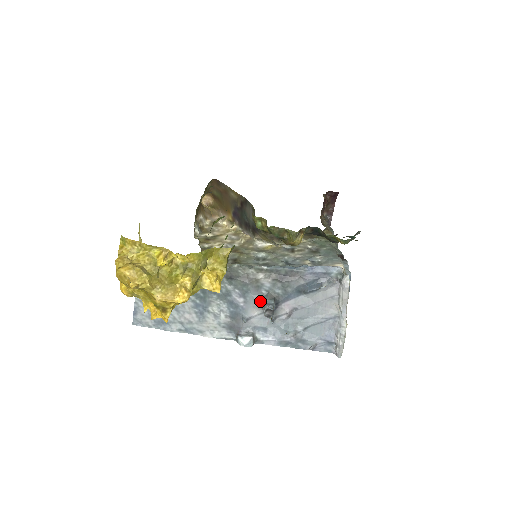
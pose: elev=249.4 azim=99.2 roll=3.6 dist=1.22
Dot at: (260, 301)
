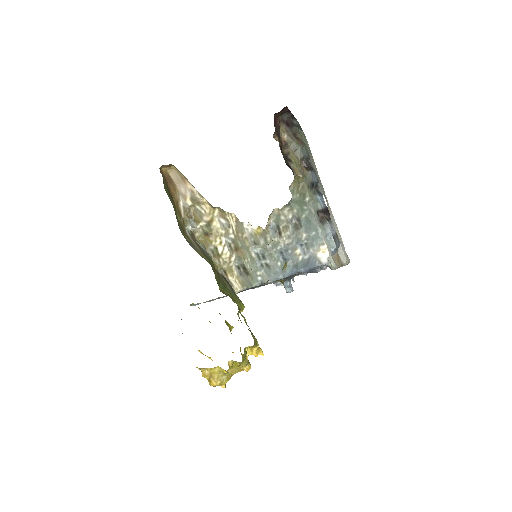
Dot at: occluded
